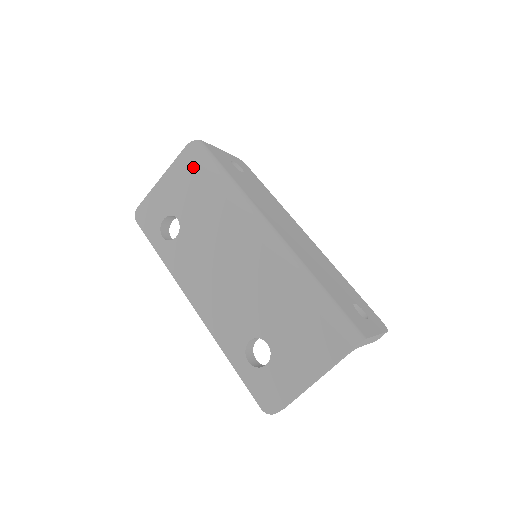
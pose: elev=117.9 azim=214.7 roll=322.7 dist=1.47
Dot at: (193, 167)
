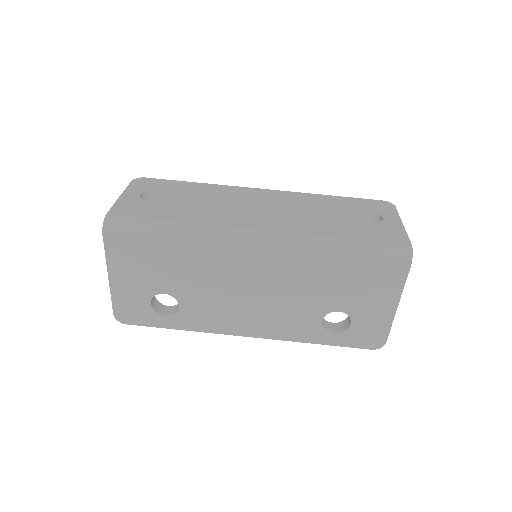
Dot at: (131, 246)
